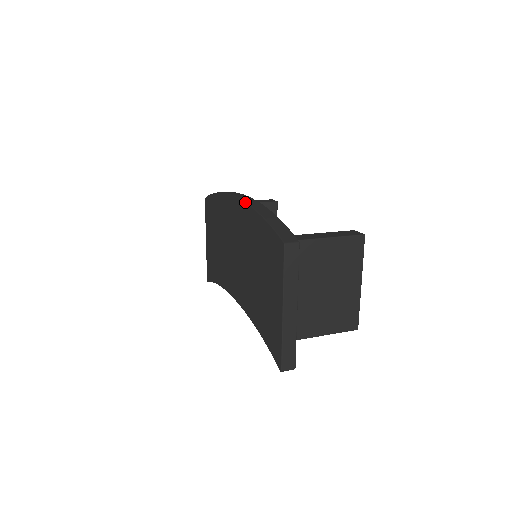
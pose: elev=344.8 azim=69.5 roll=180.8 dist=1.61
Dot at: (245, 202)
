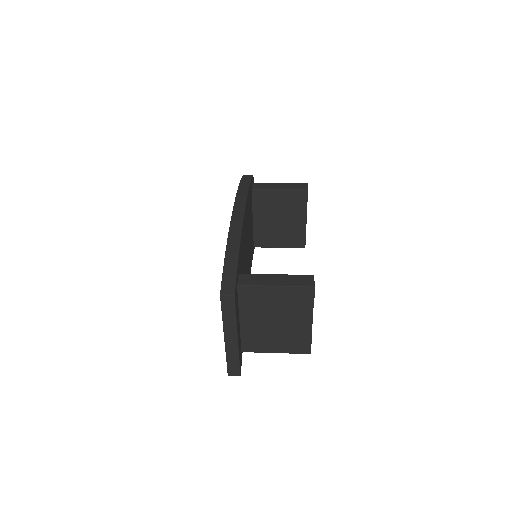
Dot at: (230, 224)
